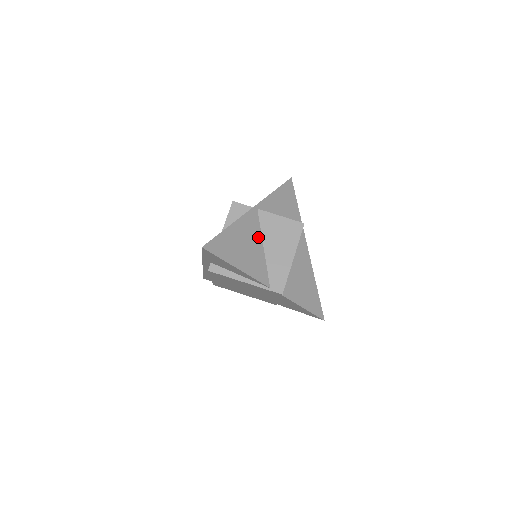
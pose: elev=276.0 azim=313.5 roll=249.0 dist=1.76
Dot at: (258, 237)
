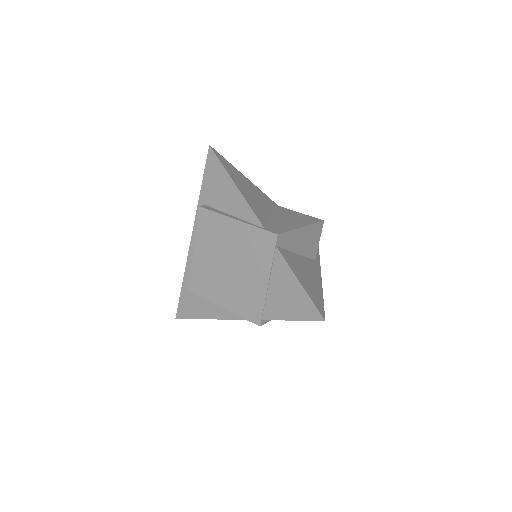
Dot at: (268, 208)
